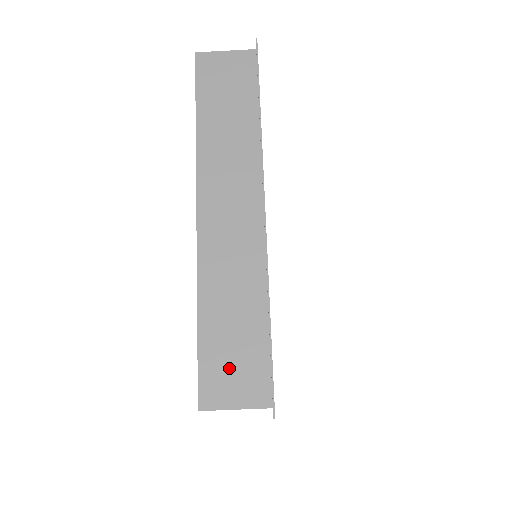
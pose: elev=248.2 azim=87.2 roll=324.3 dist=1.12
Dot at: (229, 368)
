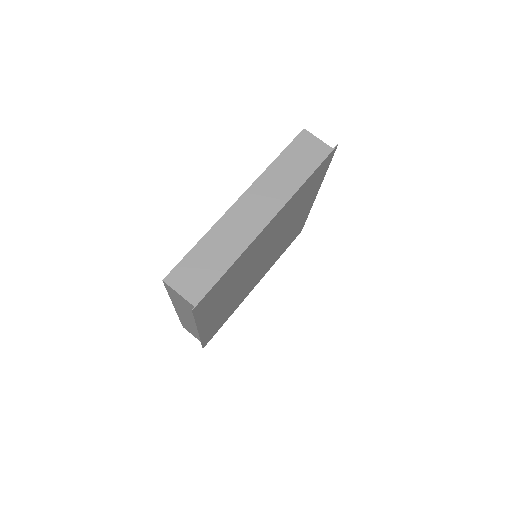
Dot at: (192, 274)
